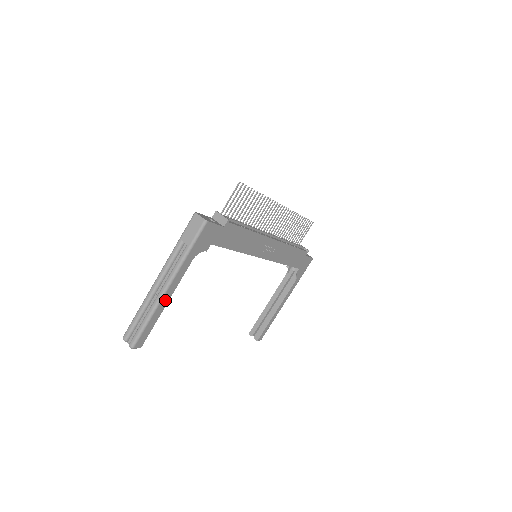
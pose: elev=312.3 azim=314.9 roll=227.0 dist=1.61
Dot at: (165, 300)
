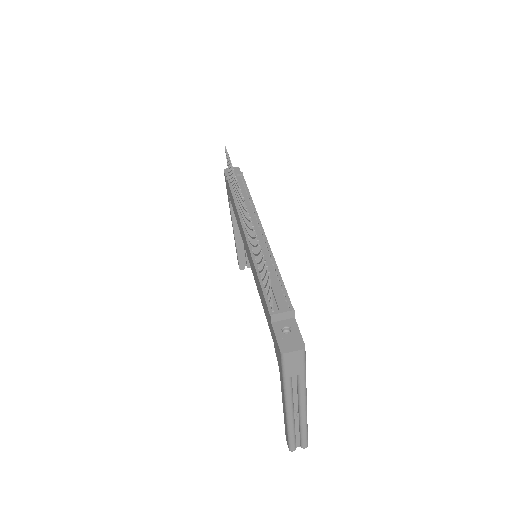
Dot at: occluded
